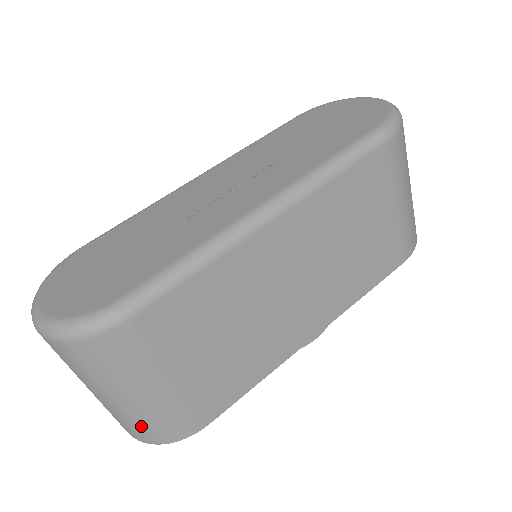
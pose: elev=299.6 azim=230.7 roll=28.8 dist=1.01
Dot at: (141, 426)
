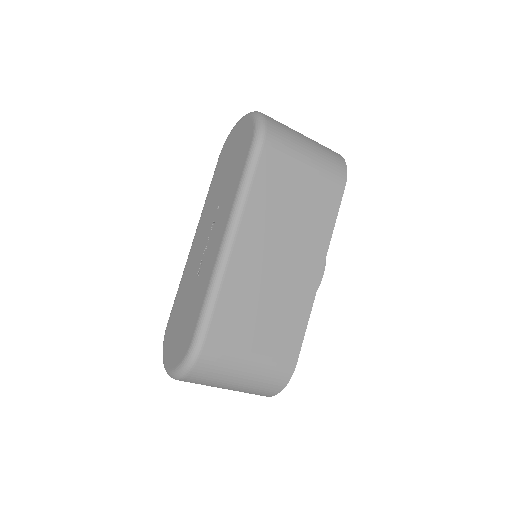
Dot at: (262, 389)
